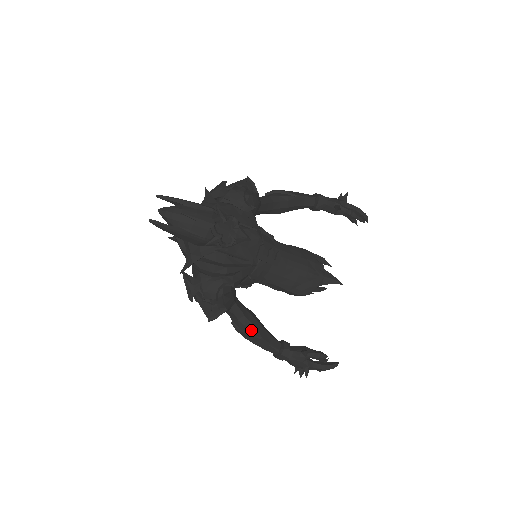
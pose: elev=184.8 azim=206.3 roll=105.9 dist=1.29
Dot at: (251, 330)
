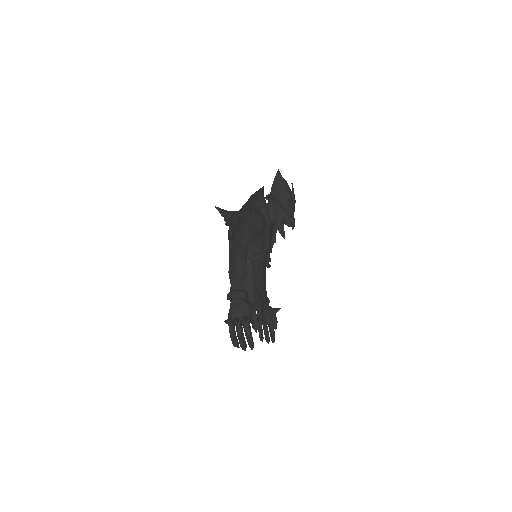
Dot at: (245, 260)
